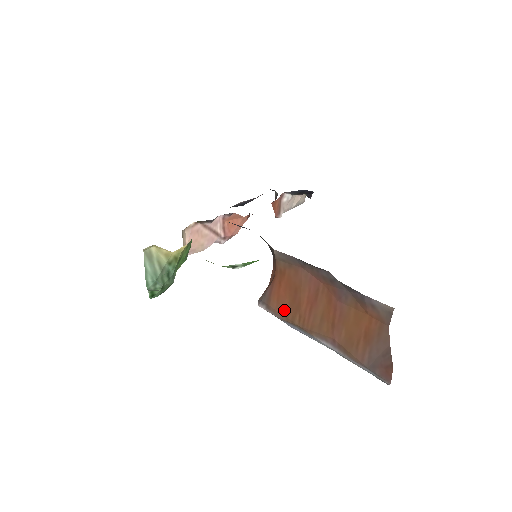
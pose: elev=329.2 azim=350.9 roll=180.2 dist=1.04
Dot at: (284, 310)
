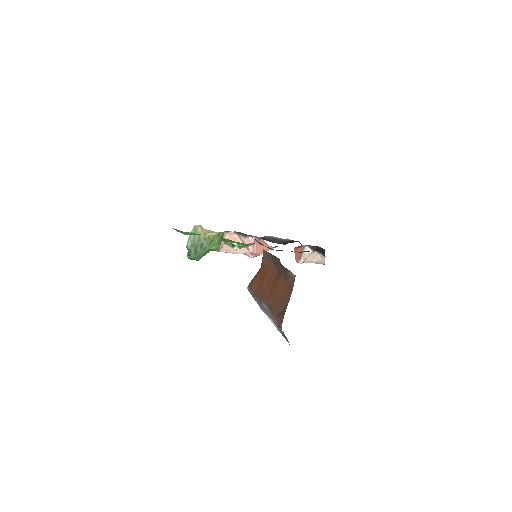
Dot at: (256, 288)
